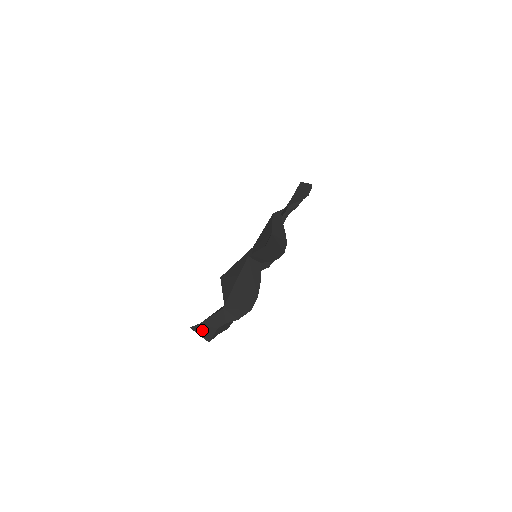
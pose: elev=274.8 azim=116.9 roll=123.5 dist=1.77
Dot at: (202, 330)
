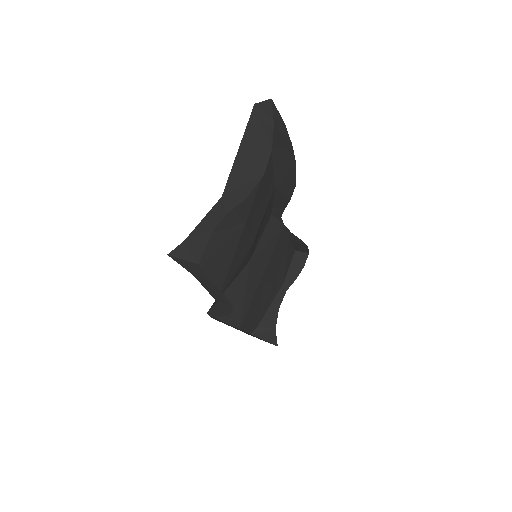
Dot at: (188, 249)
